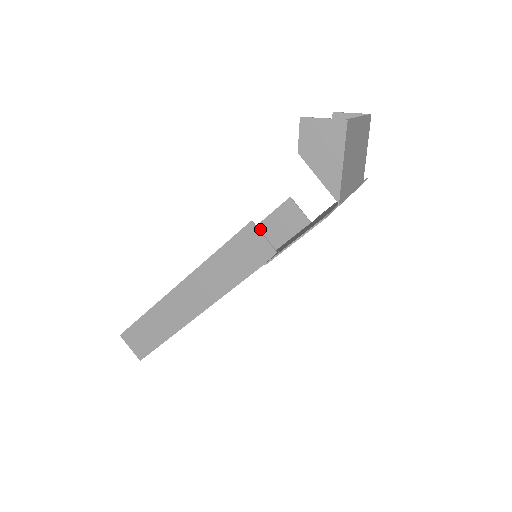
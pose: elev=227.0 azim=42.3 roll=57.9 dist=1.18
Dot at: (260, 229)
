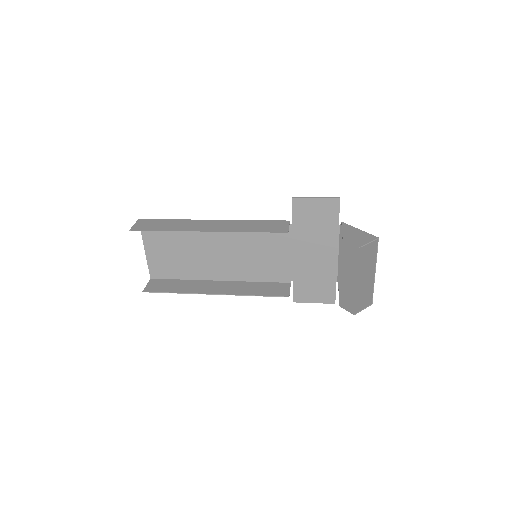
Dot at: (249, 231)
